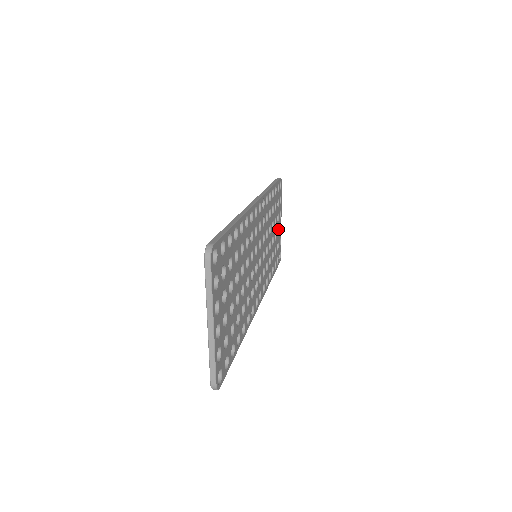
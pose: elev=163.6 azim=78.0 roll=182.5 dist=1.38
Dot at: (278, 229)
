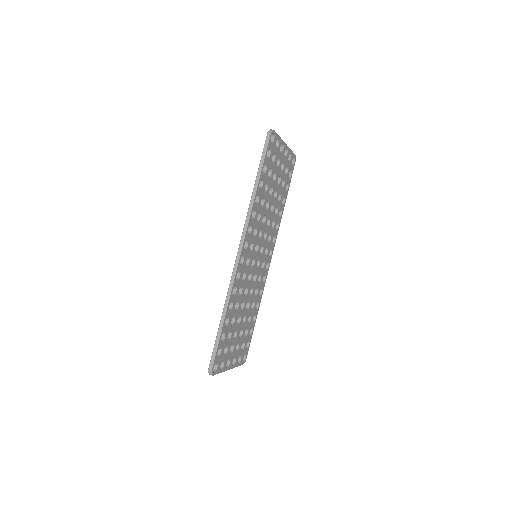
Dot at: (282, 162)
